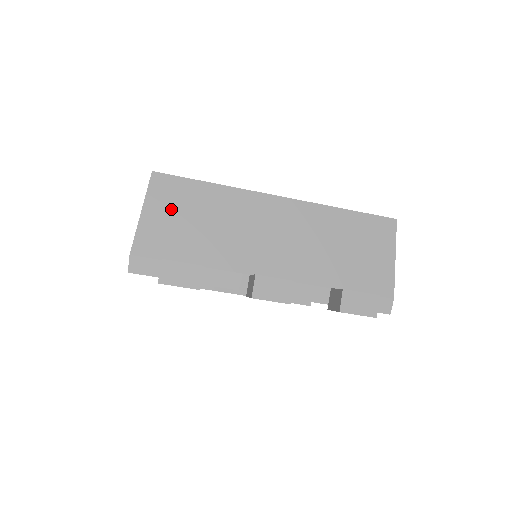
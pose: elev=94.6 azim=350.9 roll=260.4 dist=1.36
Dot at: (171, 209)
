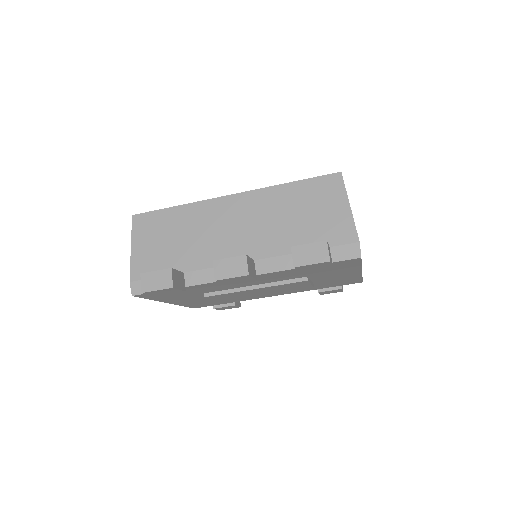
Dot at: (151, 237)
